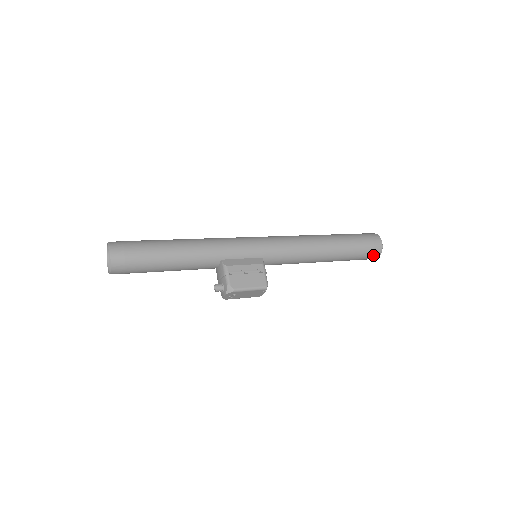
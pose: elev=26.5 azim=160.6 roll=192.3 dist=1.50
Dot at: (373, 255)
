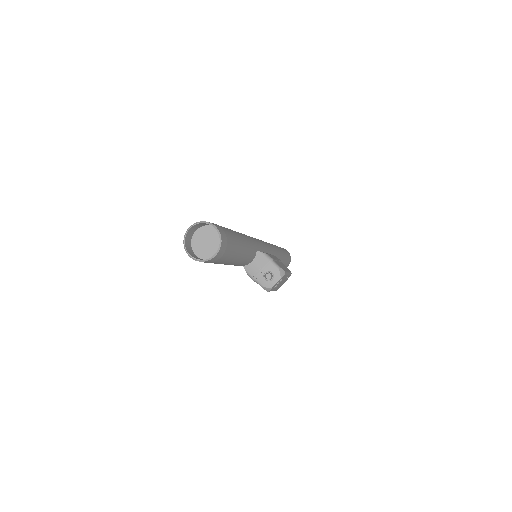
Dot at: (289, 262)
